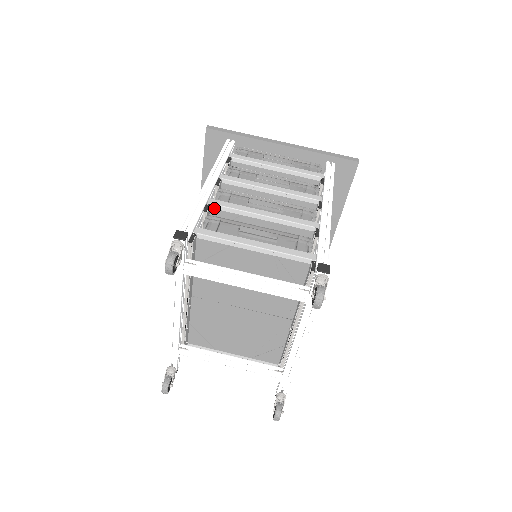
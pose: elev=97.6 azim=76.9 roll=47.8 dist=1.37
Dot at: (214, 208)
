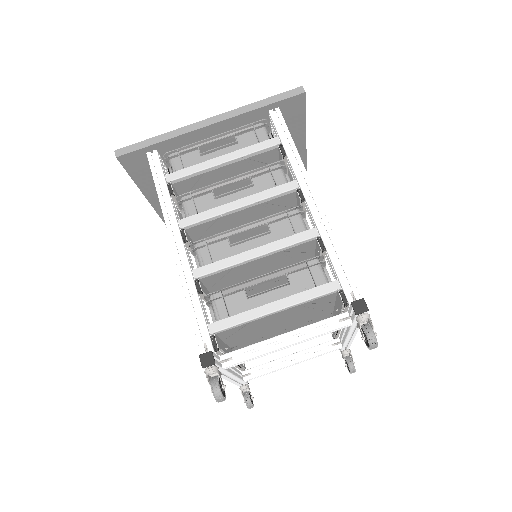
Dot at: (203, 277)
